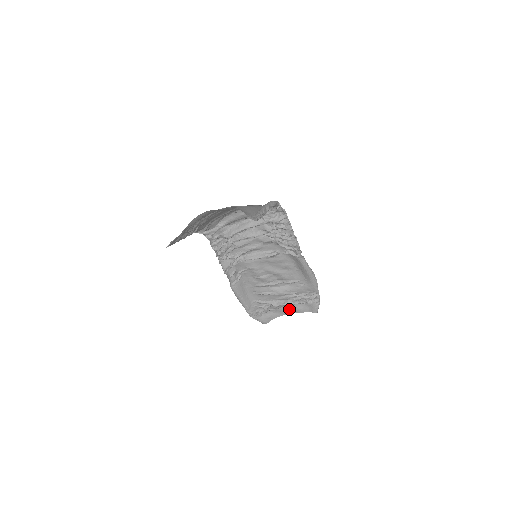
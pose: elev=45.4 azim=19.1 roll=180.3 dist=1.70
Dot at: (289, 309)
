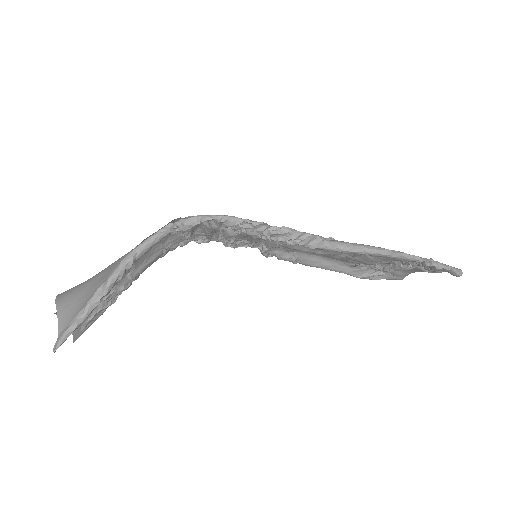
Dot at: (414, 268)
